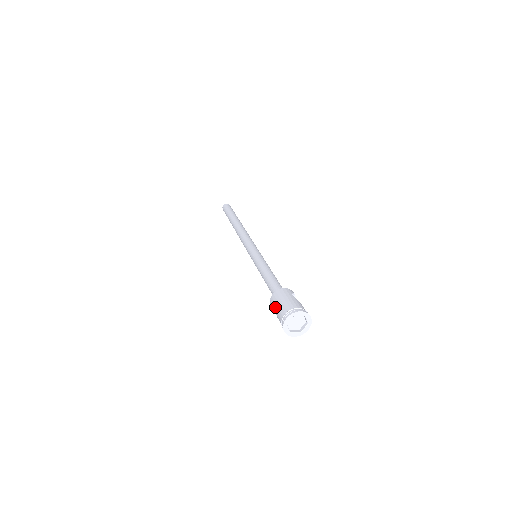
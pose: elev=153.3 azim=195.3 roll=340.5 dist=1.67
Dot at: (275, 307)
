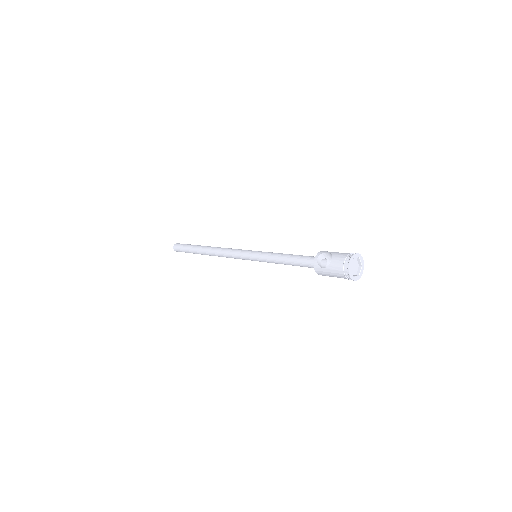
Dot at: (318, 261)
